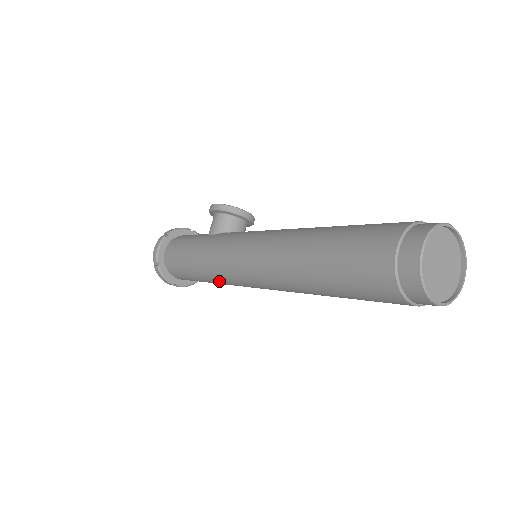
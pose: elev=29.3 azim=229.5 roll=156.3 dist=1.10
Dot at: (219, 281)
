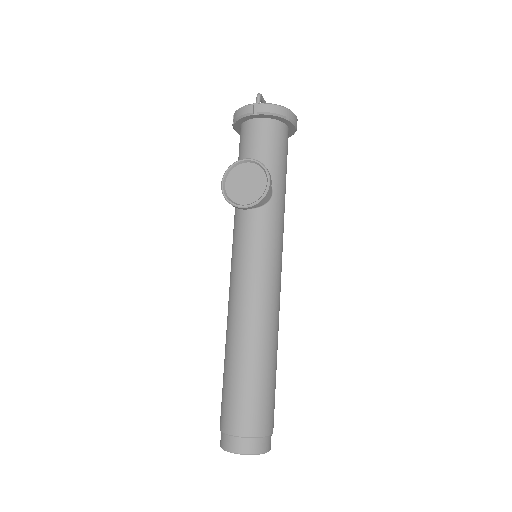
Dot at: occluded
